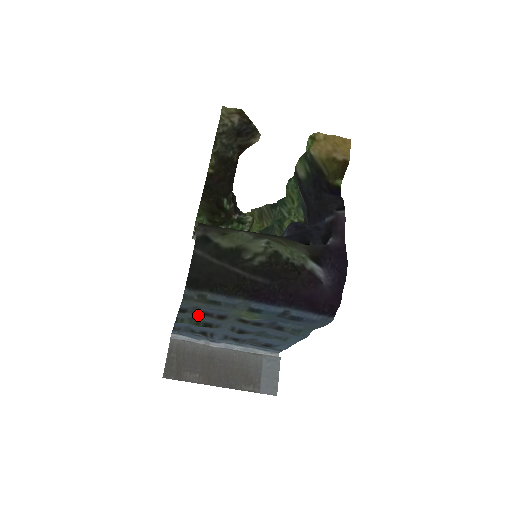
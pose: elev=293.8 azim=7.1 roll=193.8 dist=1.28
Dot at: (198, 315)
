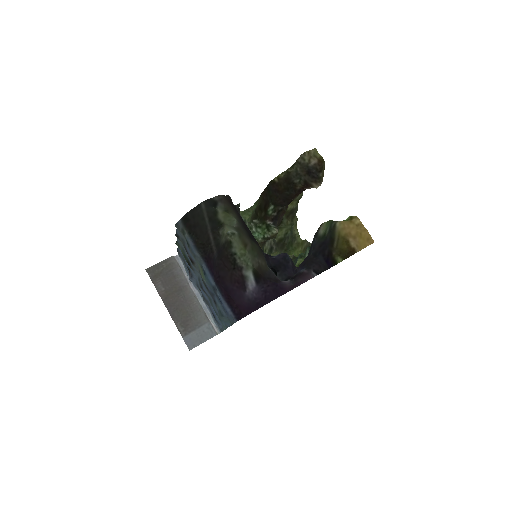
Dot at: occluded
